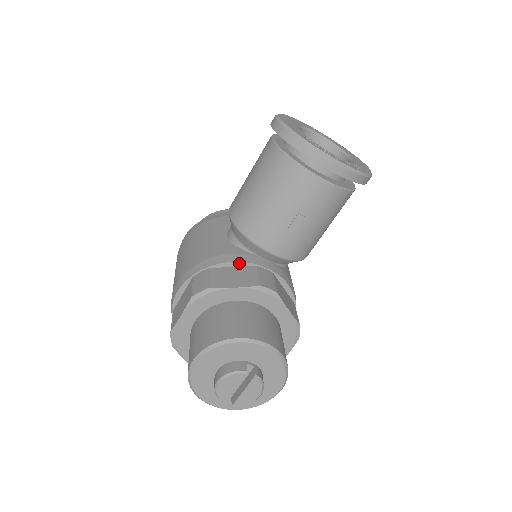
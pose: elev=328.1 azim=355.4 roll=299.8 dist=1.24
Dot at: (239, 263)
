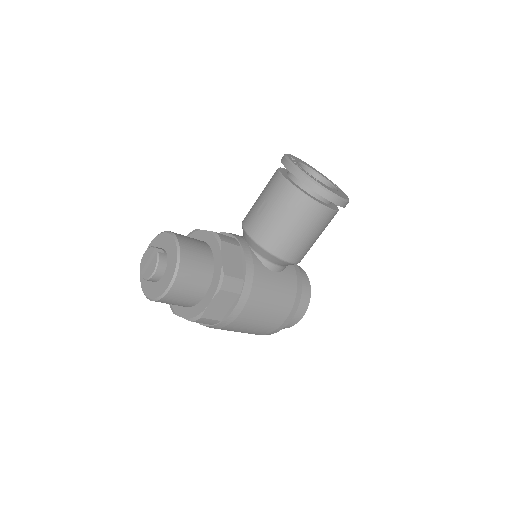
Dot at: (228, 234)
